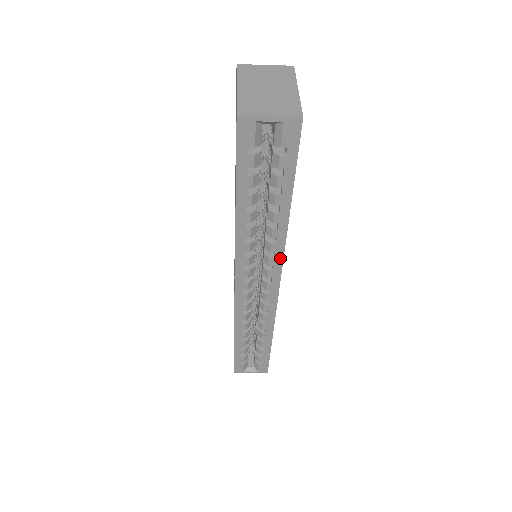
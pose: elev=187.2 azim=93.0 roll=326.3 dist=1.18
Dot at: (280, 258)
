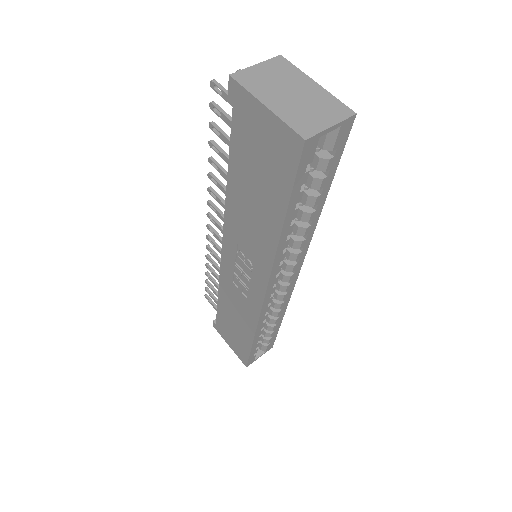
Dot at: (306, 249)
